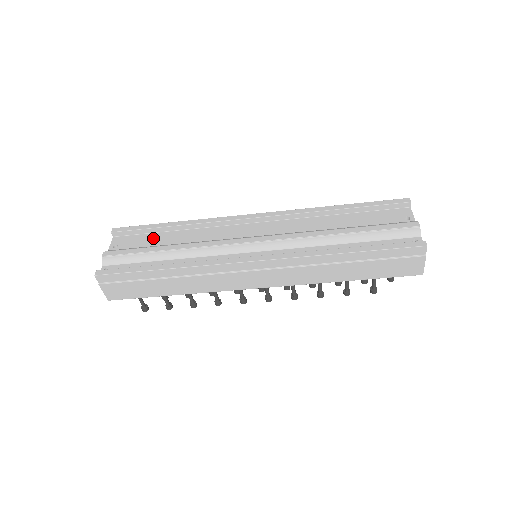
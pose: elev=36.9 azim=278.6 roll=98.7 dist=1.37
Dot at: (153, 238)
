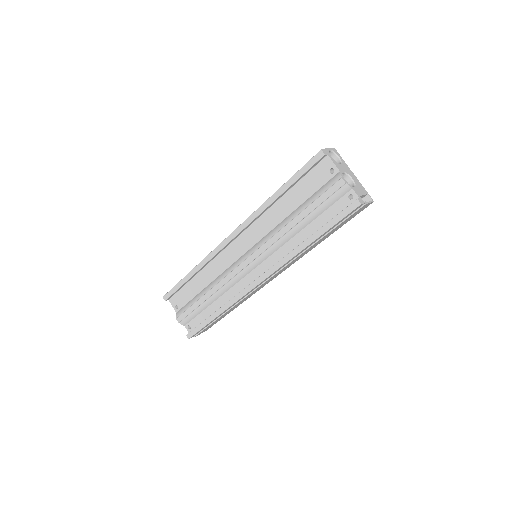
Dot at: (190, 289)
